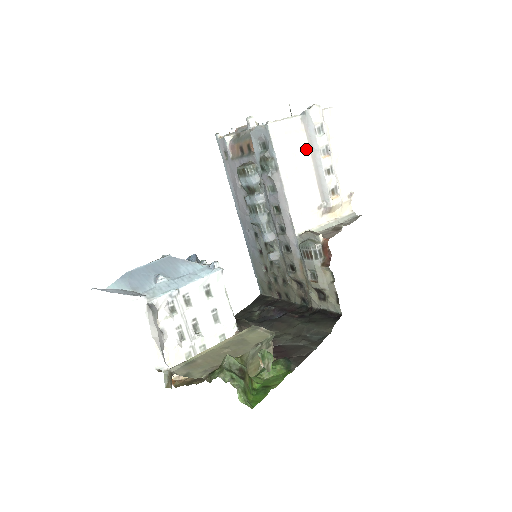
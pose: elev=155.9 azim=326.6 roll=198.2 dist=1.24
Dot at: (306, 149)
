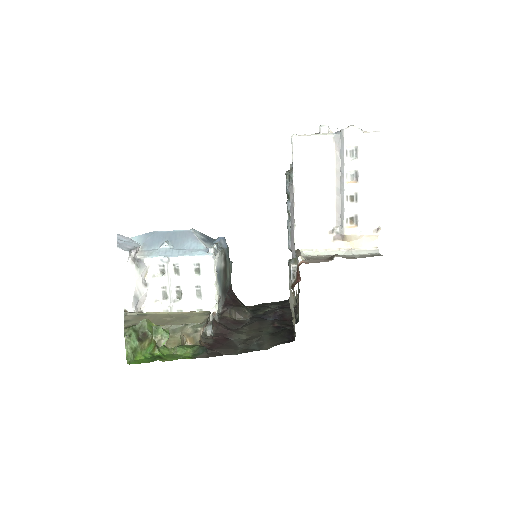
Dot at: (331, 169)
